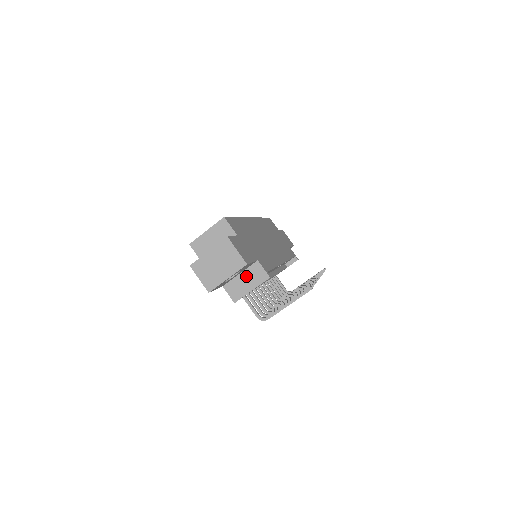
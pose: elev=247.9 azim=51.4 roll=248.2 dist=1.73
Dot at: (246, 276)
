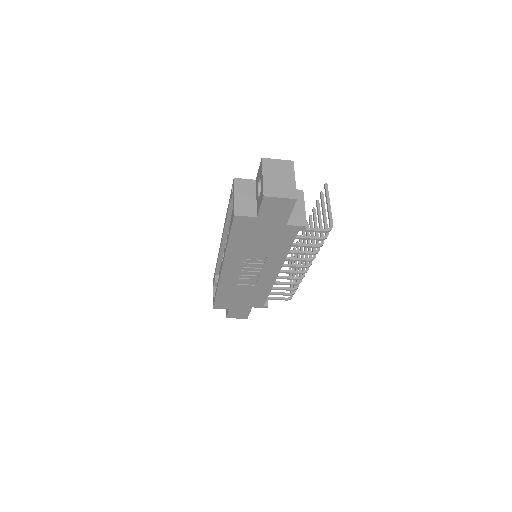
Dot at: occluded
